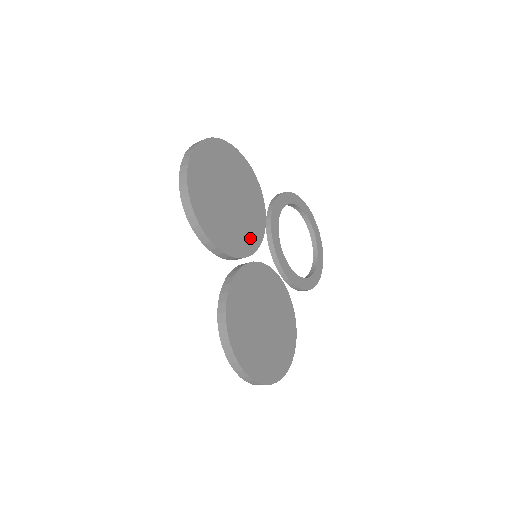
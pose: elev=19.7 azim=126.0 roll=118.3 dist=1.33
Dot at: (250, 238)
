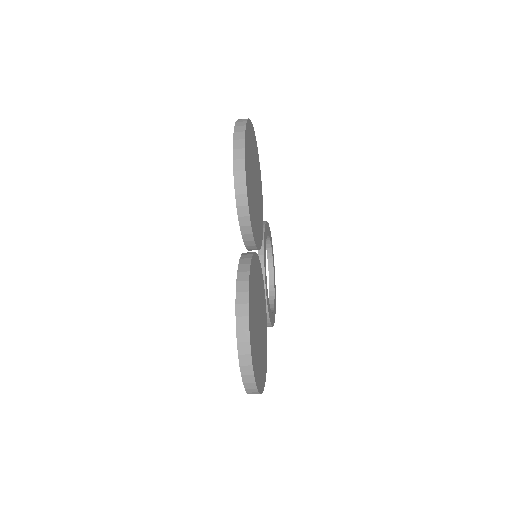
Dot at: (258, 234)
